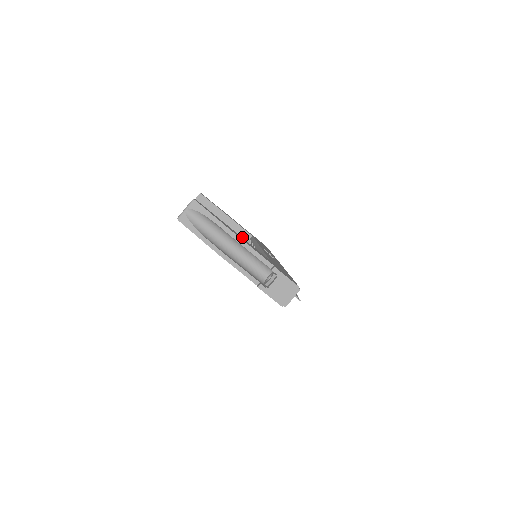
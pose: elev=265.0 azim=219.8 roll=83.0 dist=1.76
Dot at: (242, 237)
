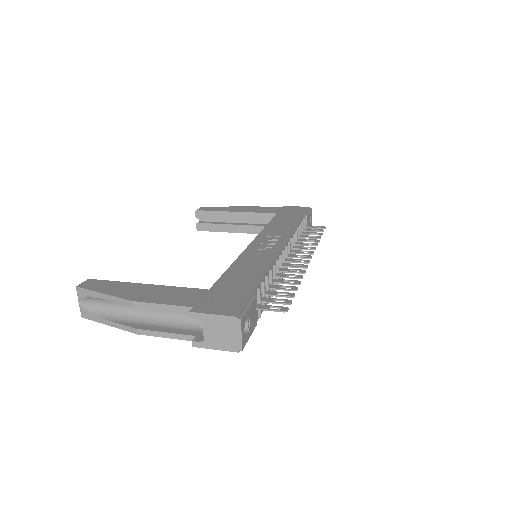
Dot at: occluded
